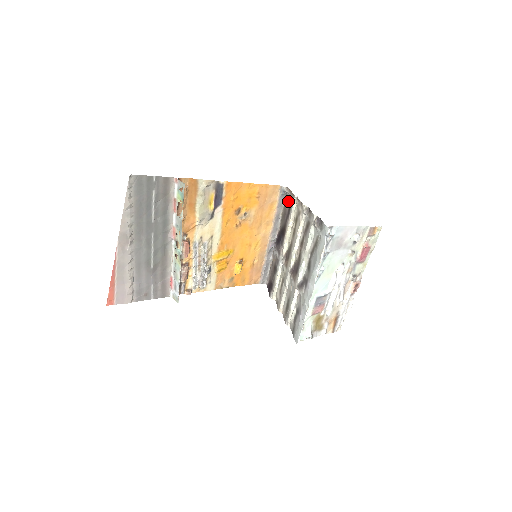
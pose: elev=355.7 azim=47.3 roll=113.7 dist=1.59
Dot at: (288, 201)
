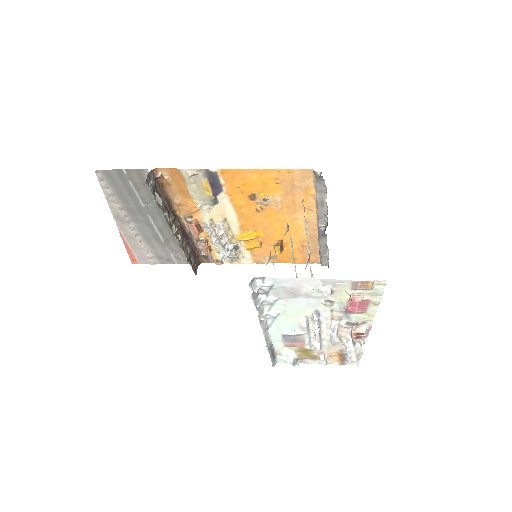
Dot at: occluded
